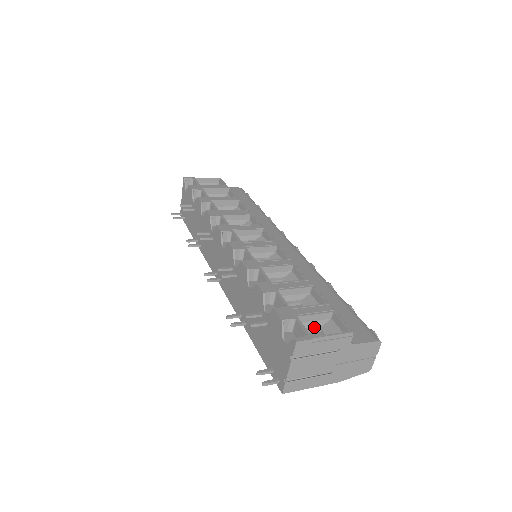
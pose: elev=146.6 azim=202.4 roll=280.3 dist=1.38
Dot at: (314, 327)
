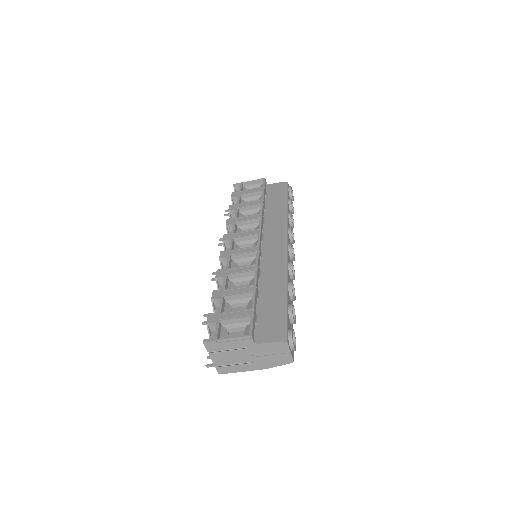
Dot at: (239, 327)
